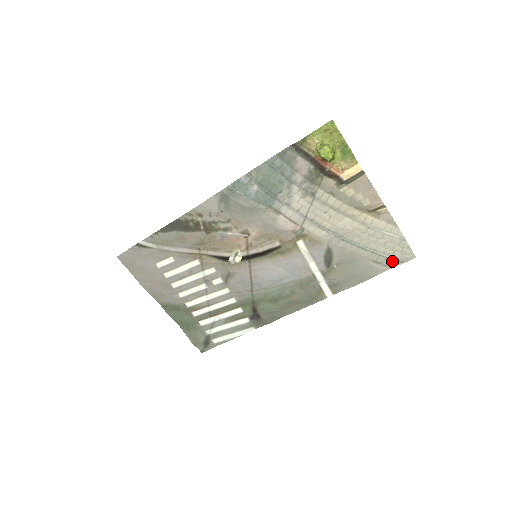
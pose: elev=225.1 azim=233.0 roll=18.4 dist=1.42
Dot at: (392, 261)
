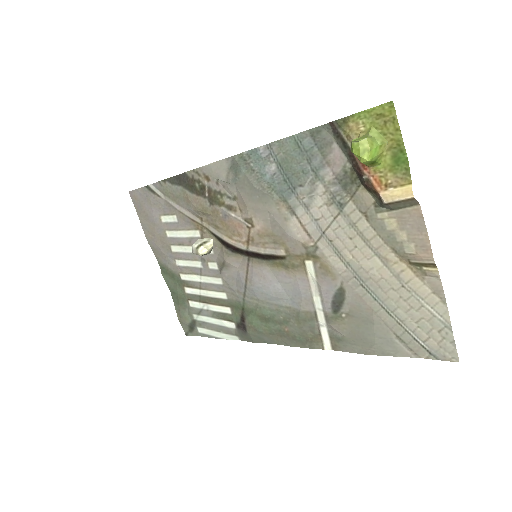
Dot at: (422, 348)
